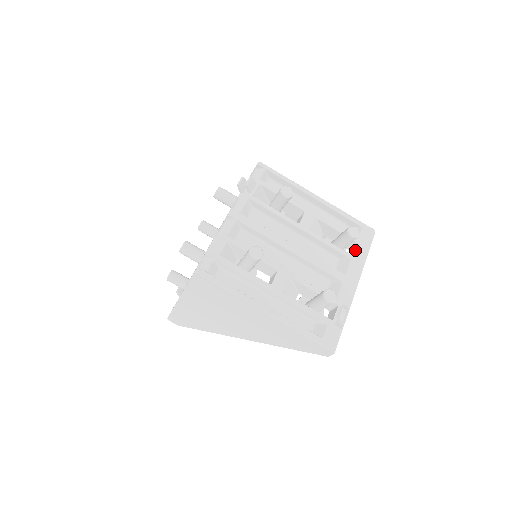
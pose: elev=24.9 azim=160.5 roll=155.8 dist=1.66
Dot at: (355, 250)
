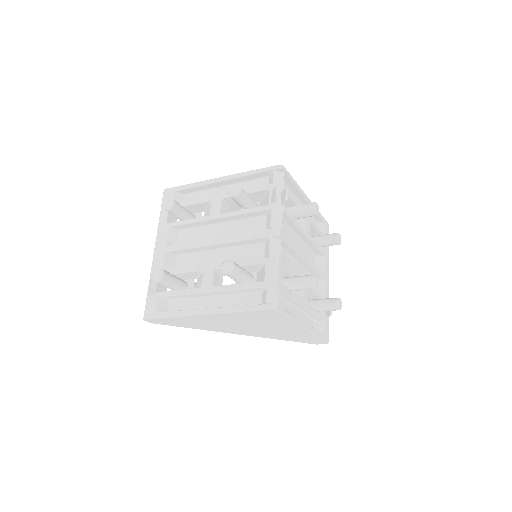
Dot at: occluded
